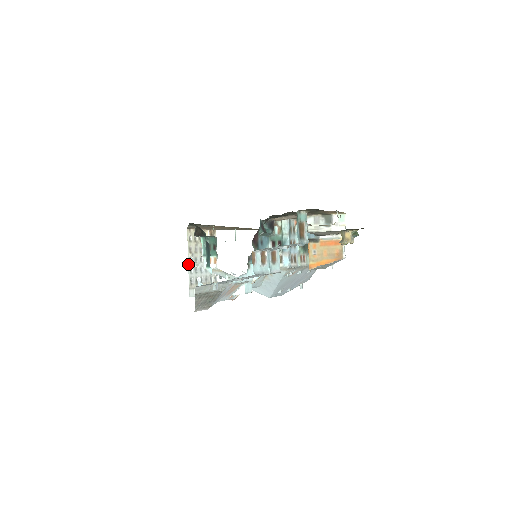
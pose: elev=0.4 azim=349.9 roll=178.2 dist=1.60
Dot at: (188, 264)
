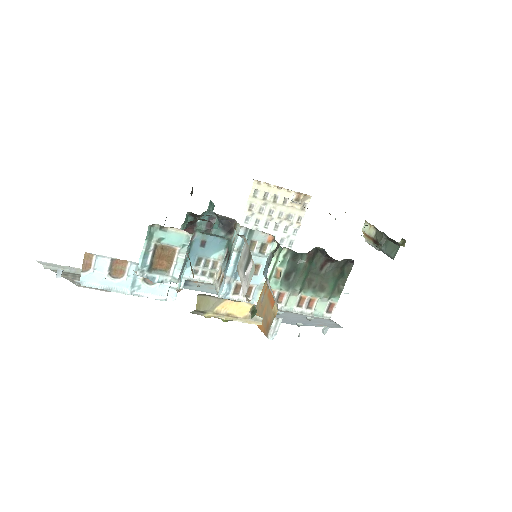
Dot at: (241, 223)
